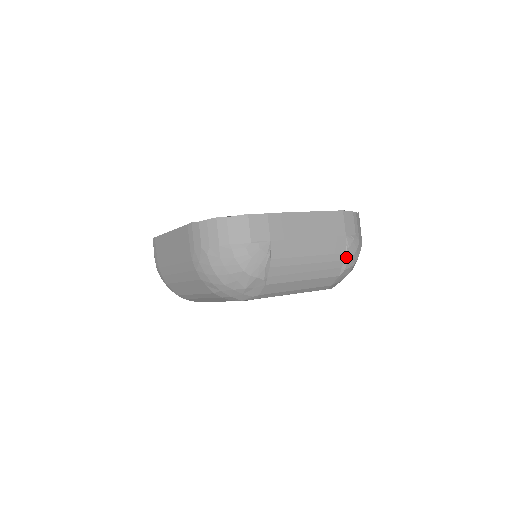
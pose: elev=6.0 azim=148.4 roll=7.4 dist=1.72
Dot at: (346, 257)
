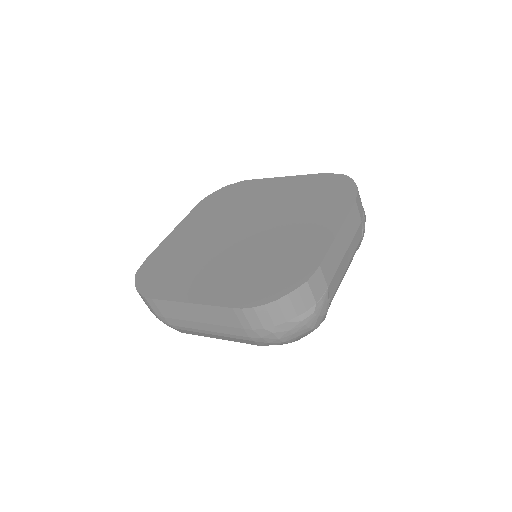
Dot at: (362, 238)
